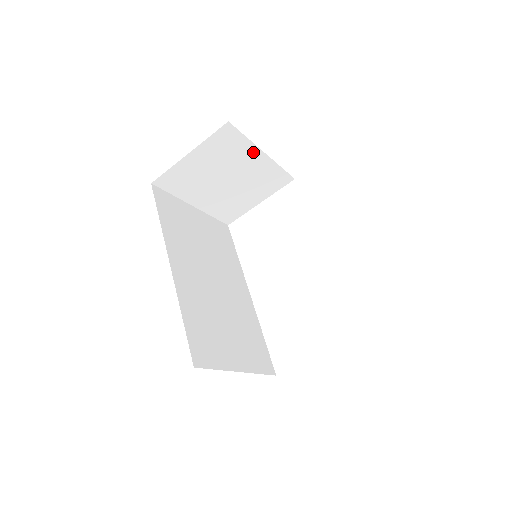
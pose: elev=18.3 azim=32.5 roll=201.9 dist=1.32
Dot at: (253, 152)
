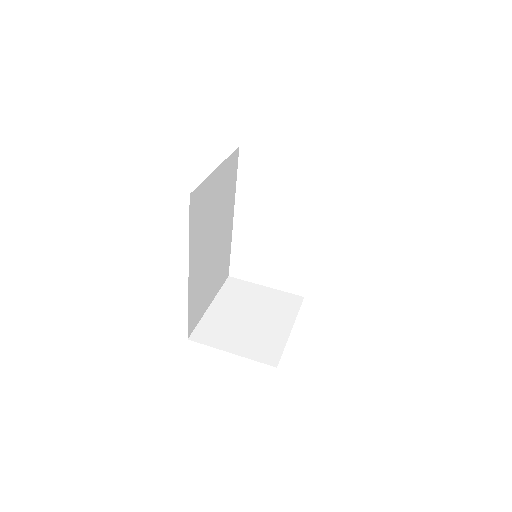
Dot at: occluded
